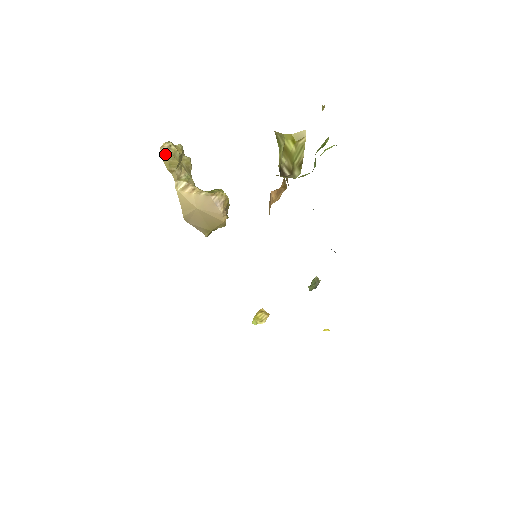
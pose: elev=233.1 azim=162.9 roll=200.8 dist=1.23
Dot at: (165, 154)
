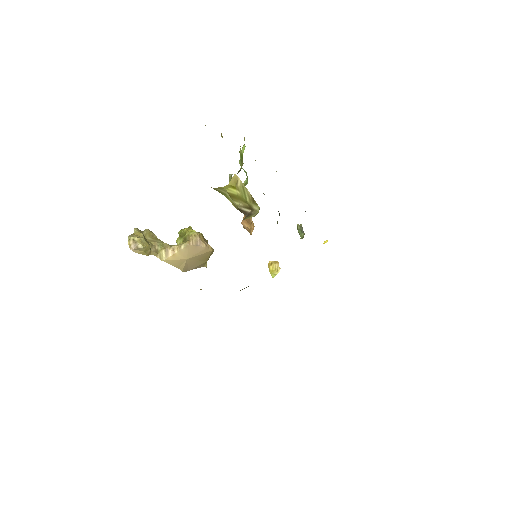
Dot at: (137, 249)
